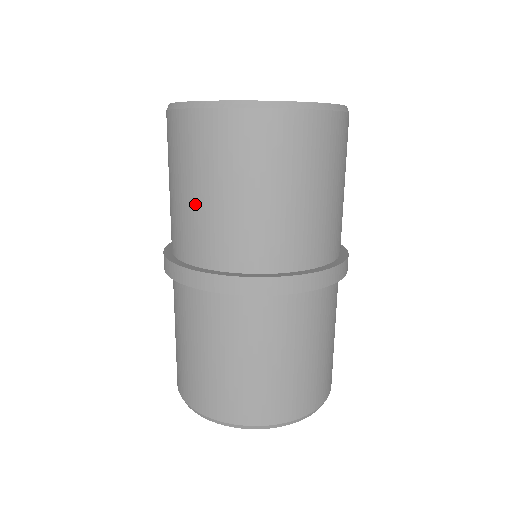
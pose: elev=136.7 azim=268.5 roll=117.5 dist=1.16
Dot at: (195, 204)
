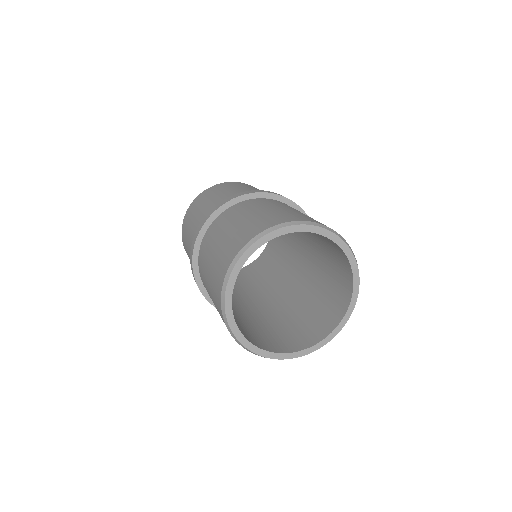
Dot at: (217, 197)
